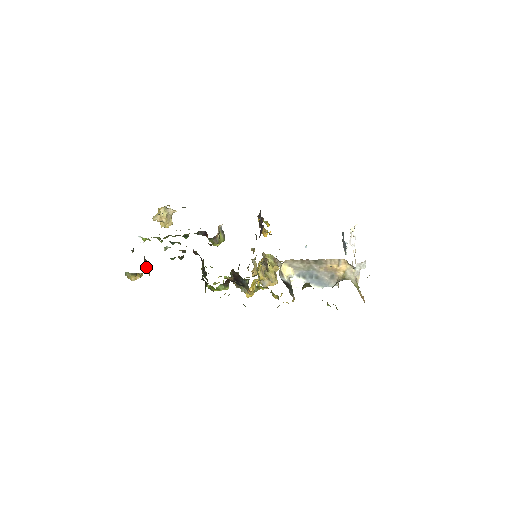
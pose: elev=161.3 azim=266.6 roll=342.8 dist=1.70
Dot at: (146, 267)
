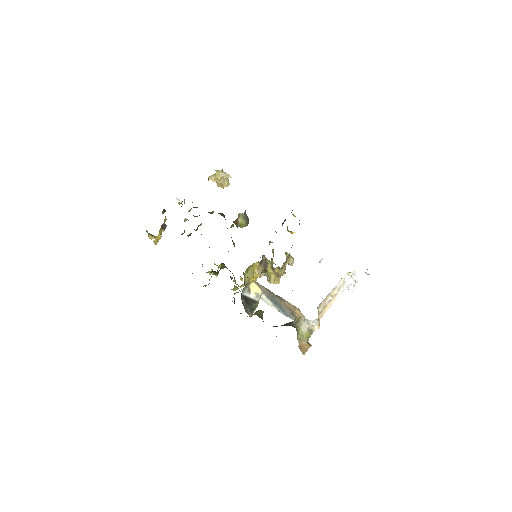
Dot at: (160, 233)
